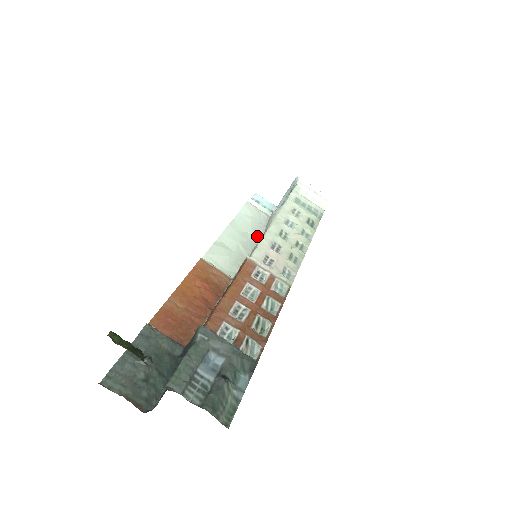
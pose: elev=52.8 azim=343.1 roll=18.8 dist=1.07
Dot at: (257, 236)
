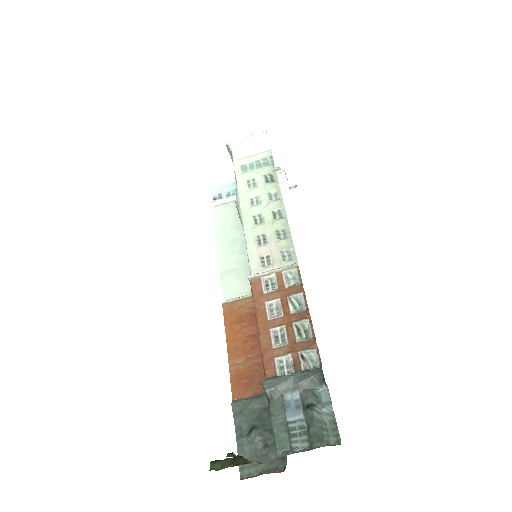
Dot at: occluded
